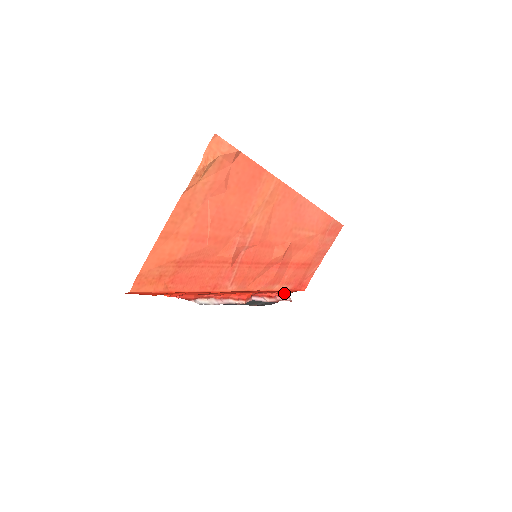
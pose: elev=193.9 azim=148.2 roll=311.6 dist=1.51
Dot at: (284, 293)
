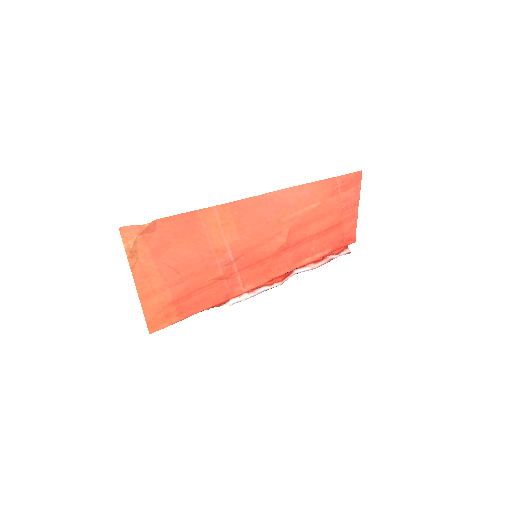
Dot at: (336, 250)
